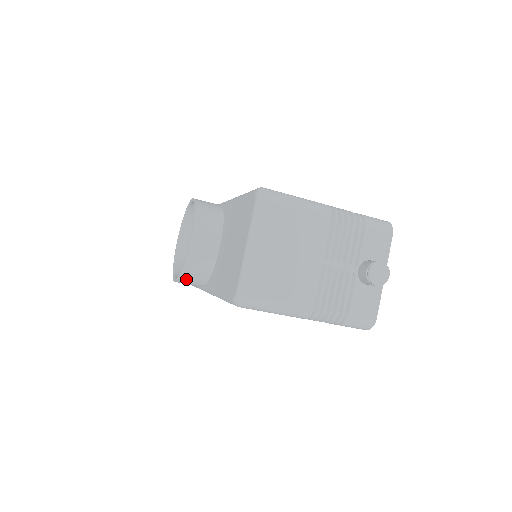
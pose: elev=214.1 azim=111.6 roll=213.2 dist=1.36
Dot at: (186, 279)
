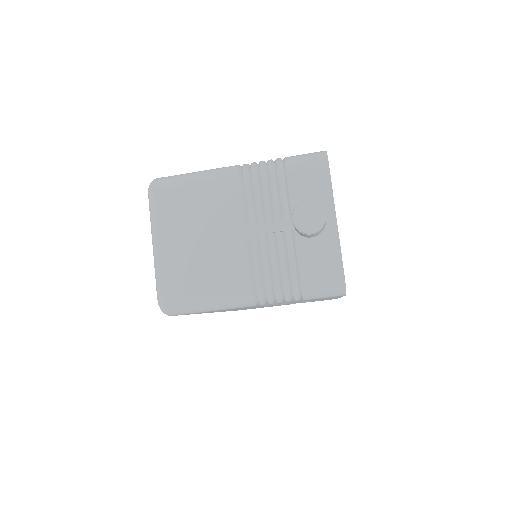
Dot at: occluded
